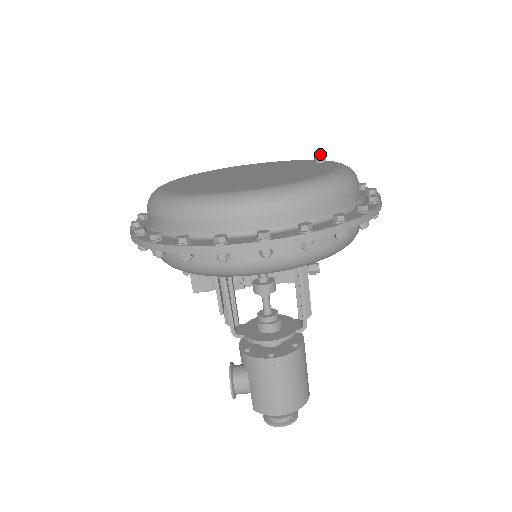
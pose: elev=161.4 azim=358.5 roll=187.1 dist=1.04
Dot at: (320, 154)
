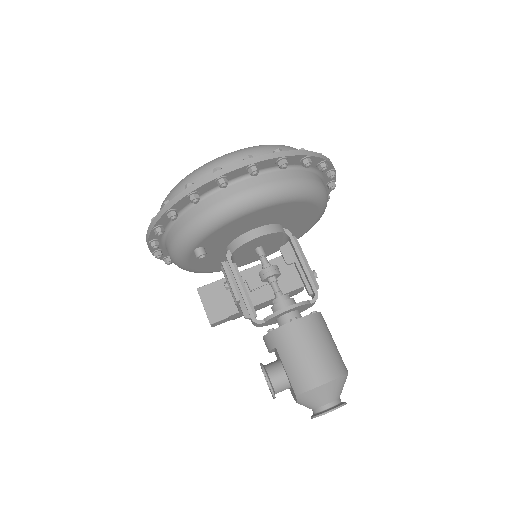
Dot at: occluded
